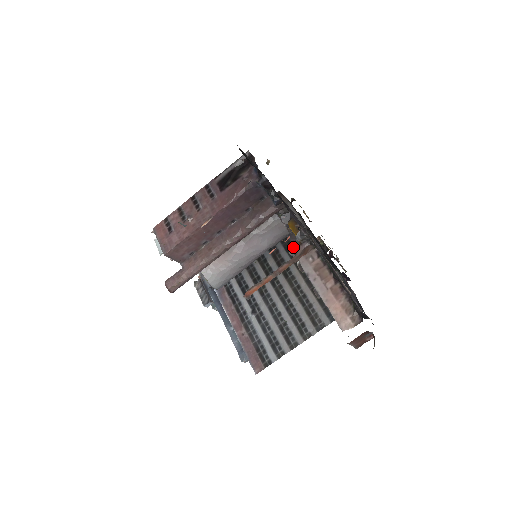
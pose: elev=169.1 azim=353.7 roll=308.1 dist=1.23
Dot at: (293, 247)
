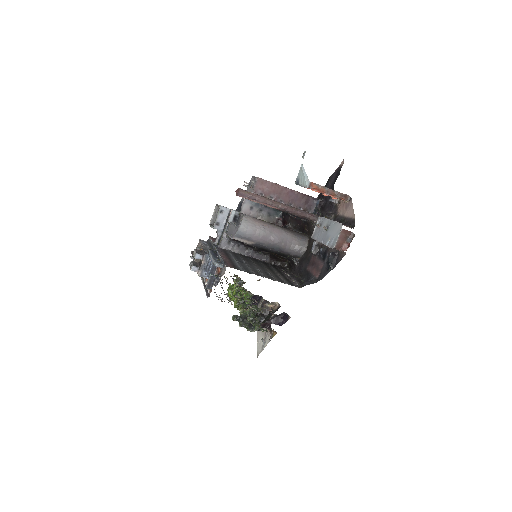
Dot at: (279, 269)
